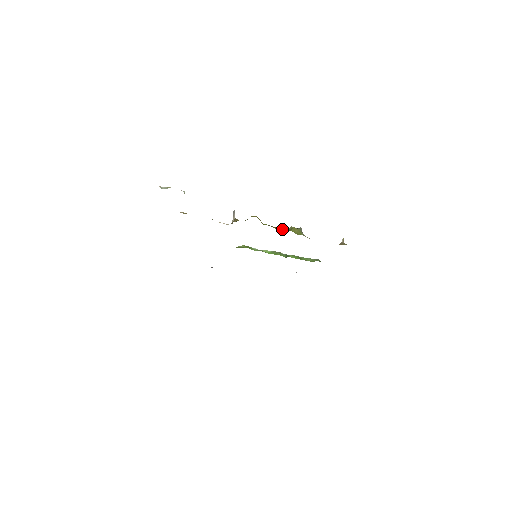
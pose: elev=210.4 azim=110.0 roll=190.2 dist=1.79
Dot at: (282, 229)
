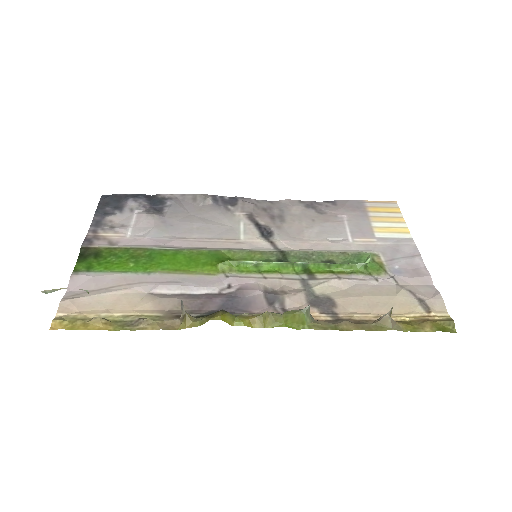
Dot at: (268, 326)
